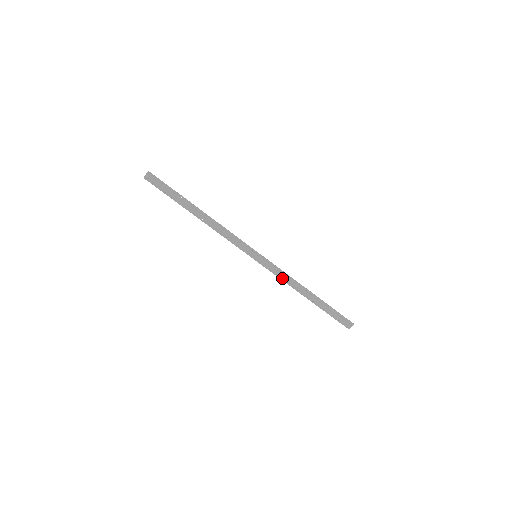
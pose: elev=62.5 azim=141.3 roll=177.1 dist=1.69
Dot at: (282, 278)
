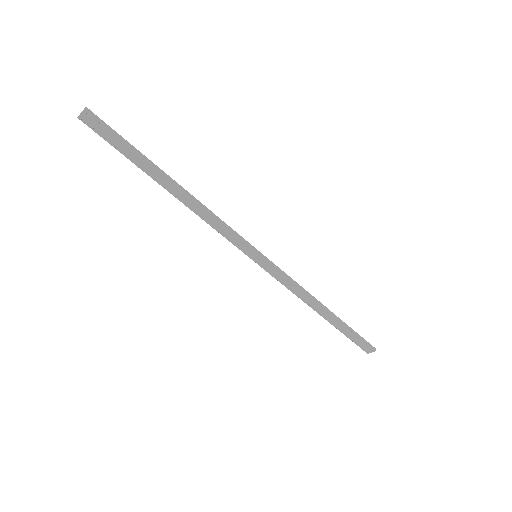
Dot at: (290, 288)
